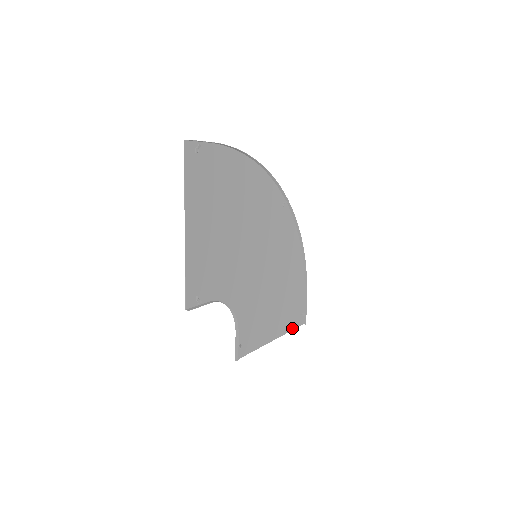
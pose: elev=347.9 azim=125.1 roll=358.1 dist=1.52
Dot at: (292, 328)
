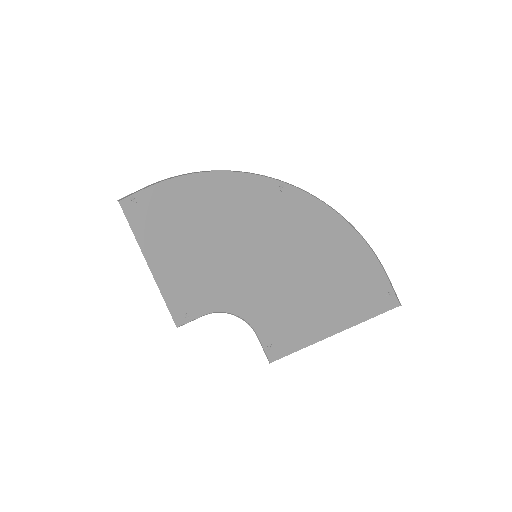
Dot at: (373, 315)
